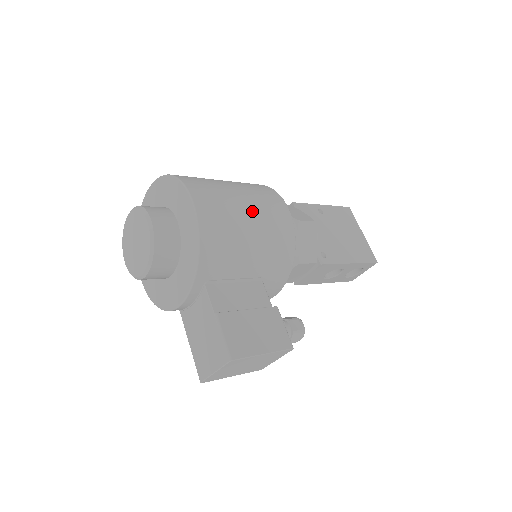
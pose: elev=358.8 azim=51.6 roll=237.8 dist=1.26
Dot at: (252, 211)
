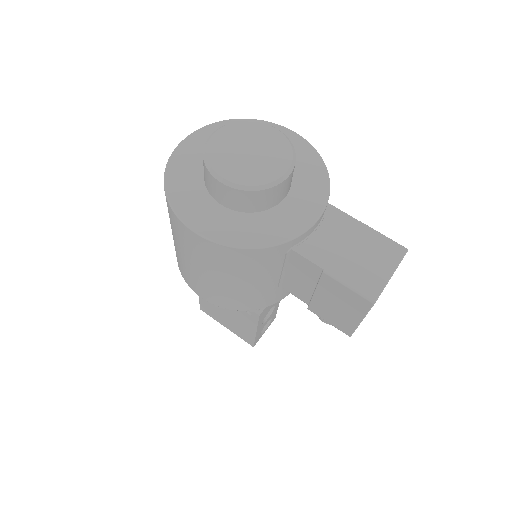
Dot at: occluded
